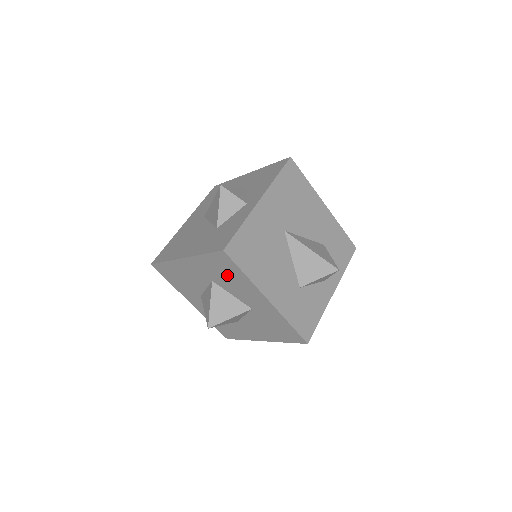
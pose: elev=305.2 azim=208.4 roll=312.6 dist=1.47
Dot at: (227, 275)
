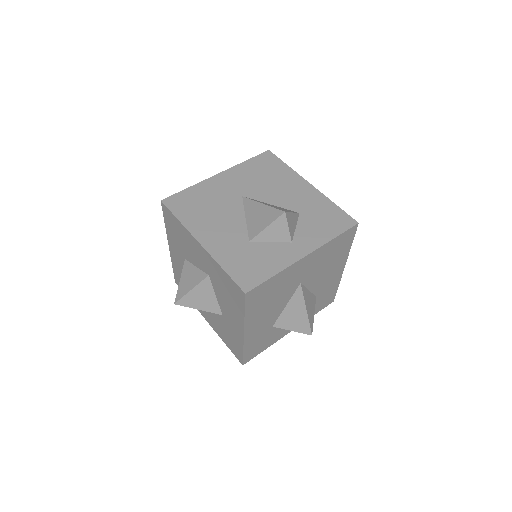
Dot at: (228, 293)
